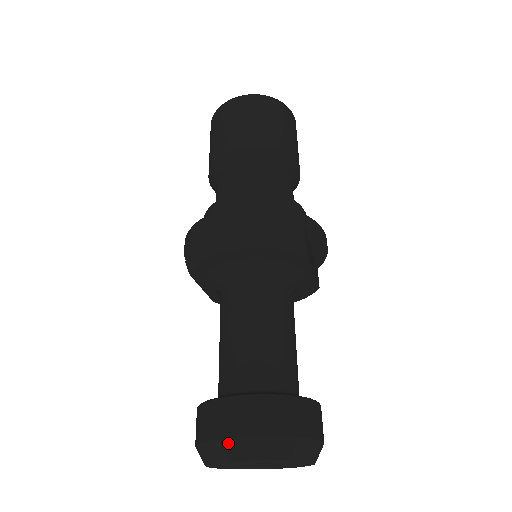
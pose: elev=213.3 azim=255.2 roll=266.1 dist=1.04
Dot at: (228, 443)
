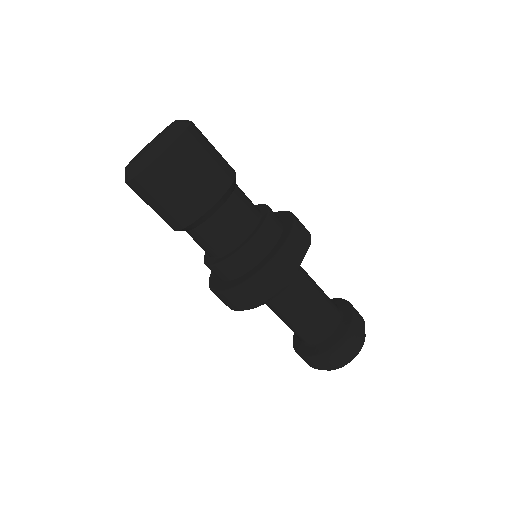
Dot at: occluded
